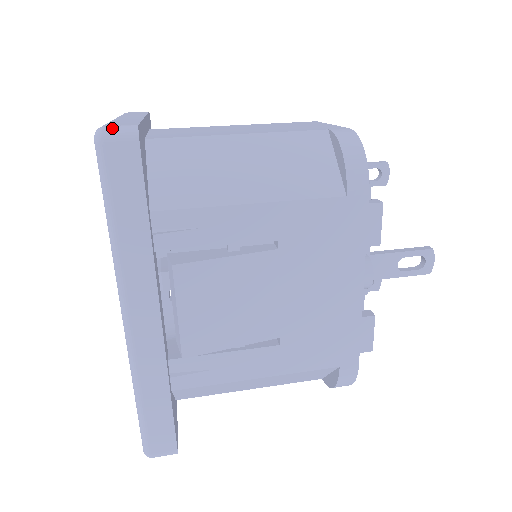
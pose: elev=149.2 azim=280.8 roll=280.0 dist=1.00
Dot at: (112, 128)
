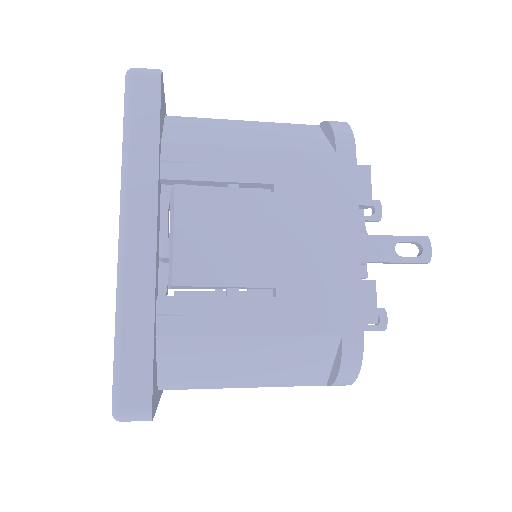
Dot at: (141, 68)
